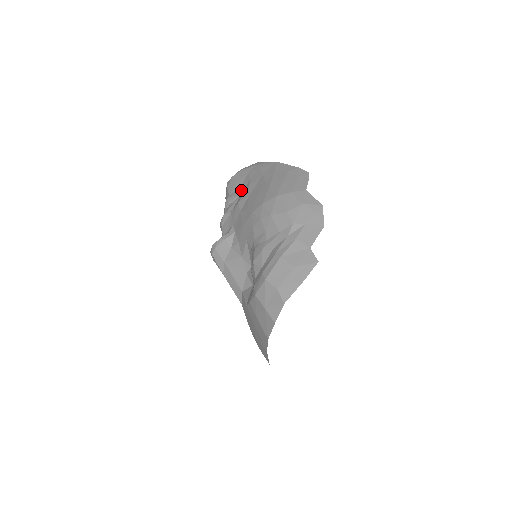
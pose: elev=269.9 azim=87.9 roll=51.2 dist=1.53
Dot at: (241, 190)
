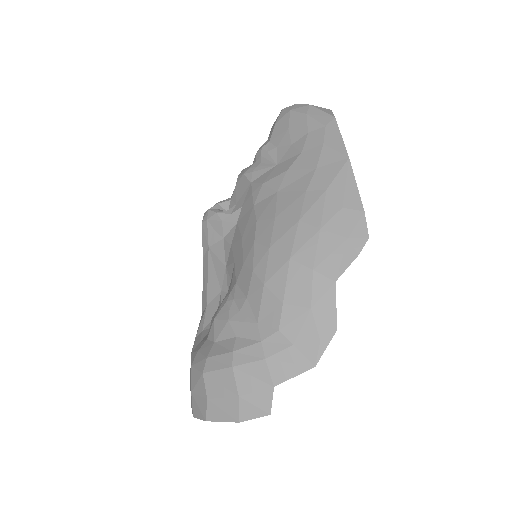
Dot at: (282, 156)
